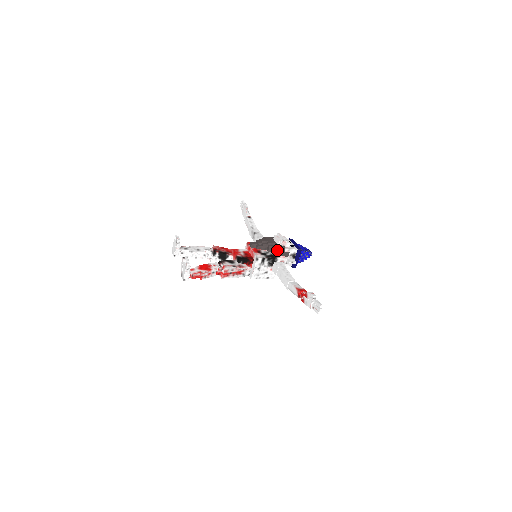
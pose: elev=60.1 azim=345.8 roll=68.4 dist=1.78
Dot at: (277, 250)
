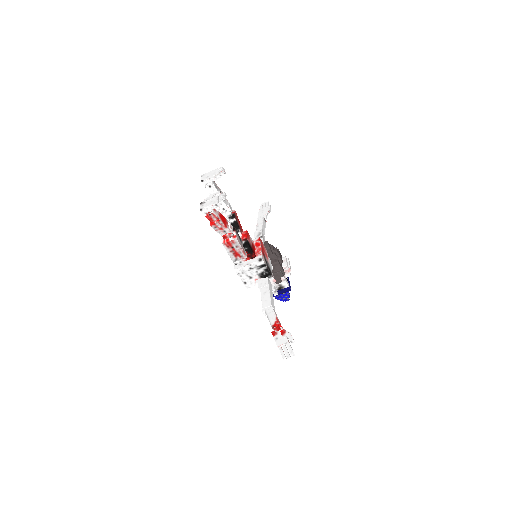
Dot at: (278, 270)
